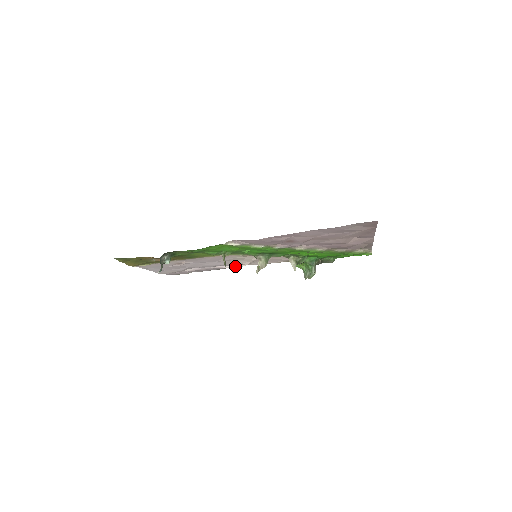
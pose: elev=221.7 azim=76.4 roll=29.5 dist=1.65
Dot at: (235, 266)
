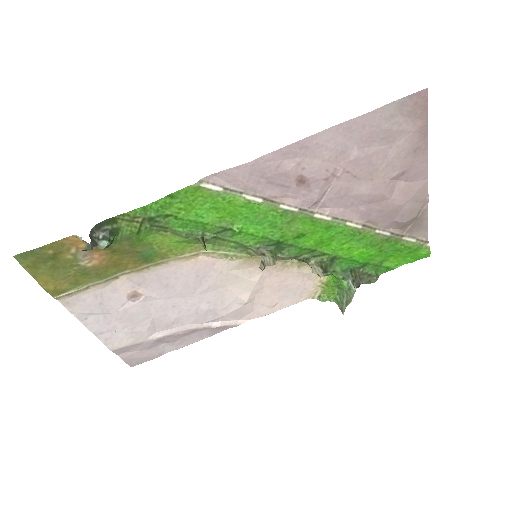
Dot at: (230, 323)
